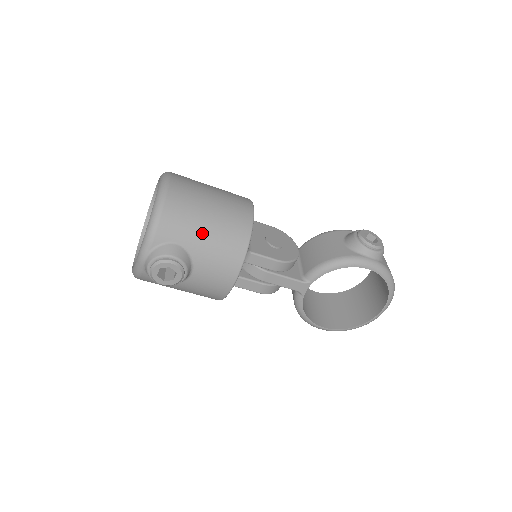
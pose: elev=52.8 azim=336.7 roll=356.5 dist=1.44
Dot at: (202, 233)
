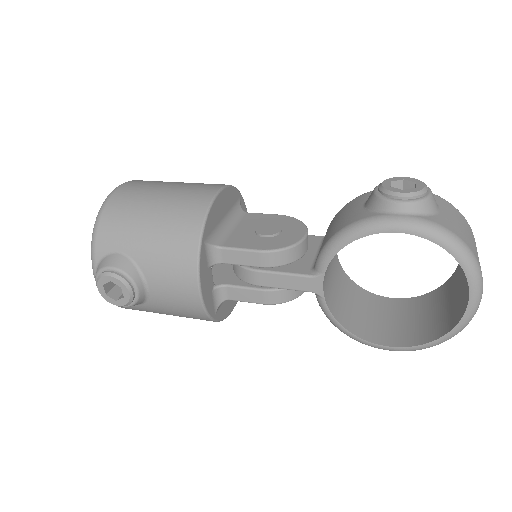
Dot at: (143, 233)
